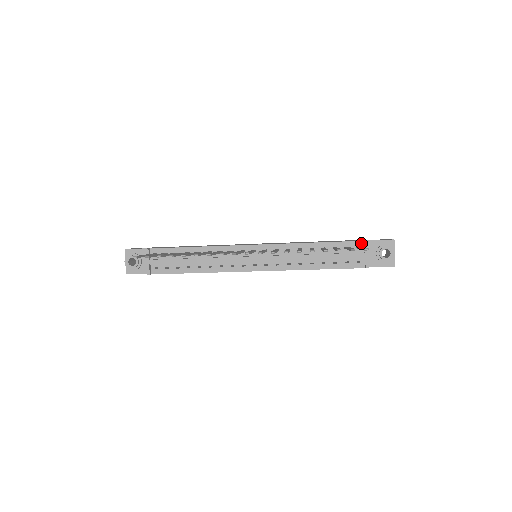
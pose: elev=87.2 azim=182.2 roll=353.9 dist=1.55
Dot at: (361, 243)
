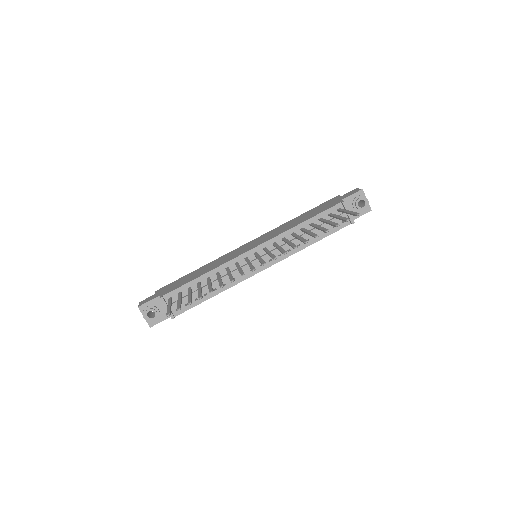
Dot at: (339, 205)
